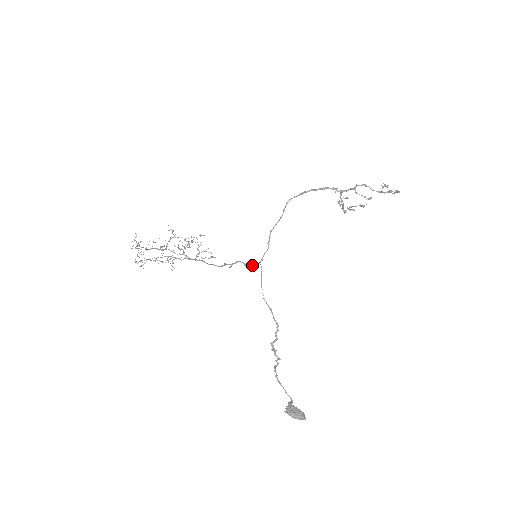
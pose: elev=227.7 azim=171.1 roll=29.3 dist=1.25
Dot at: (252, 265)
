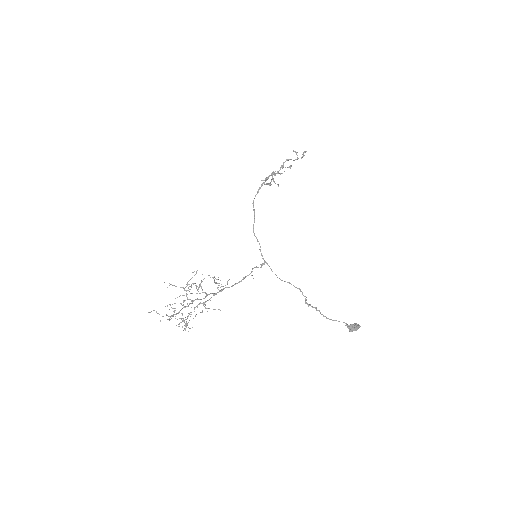
Dot at: (262, 264)
